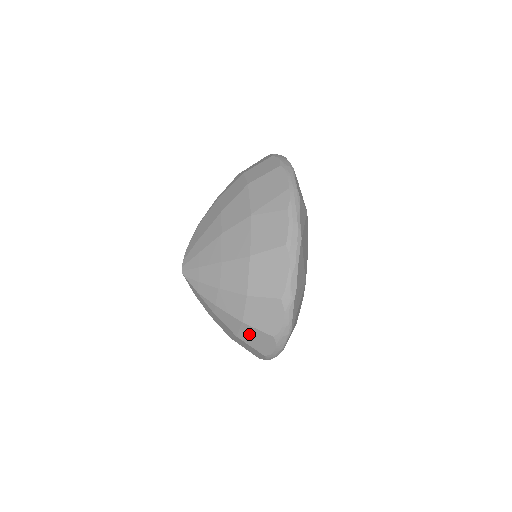
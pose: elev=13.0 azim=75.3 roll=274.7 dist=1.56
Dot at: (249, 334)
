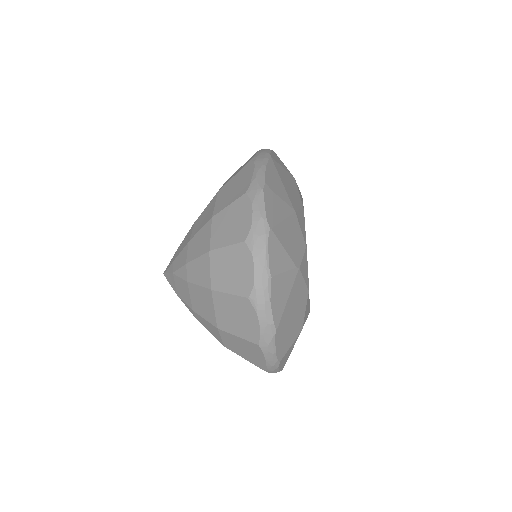
Dot at: (221, 268)
